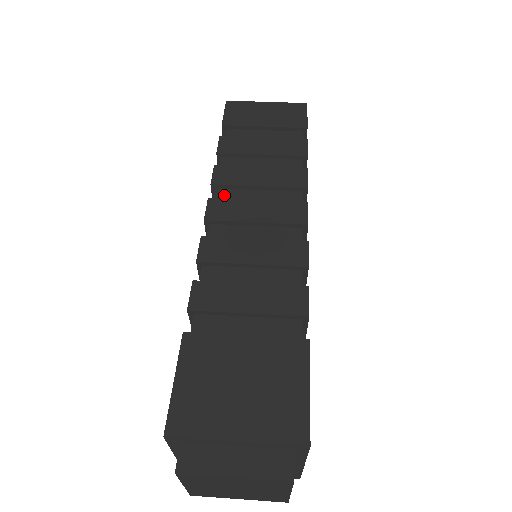
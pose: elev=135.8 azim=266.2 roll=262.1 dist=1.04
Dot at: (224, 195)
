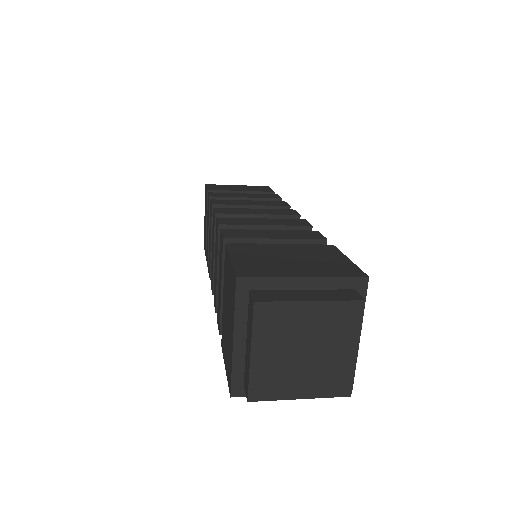
Dot at: occluded
